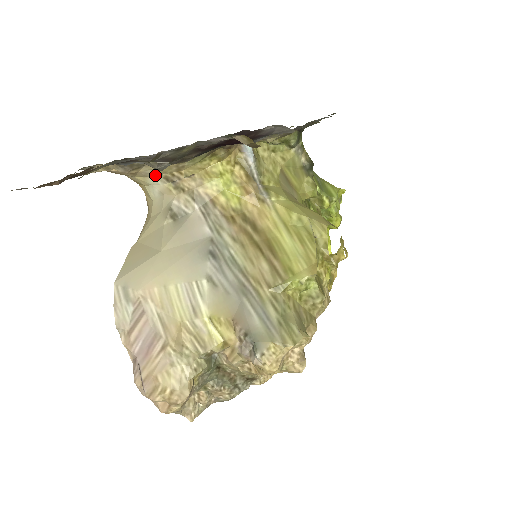
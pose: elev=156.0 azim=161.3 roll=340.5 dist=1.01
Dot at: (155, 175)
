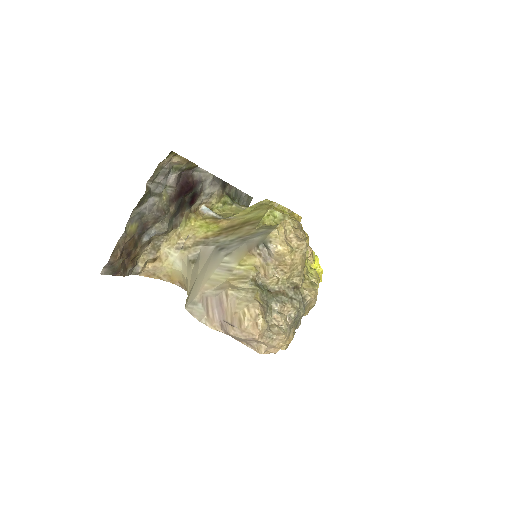
Dot at: (171, 252)
